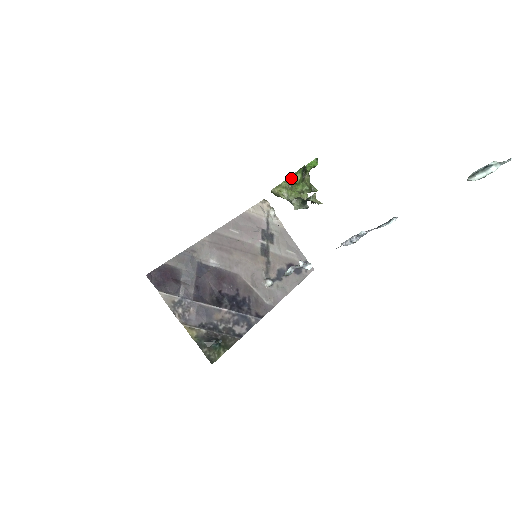
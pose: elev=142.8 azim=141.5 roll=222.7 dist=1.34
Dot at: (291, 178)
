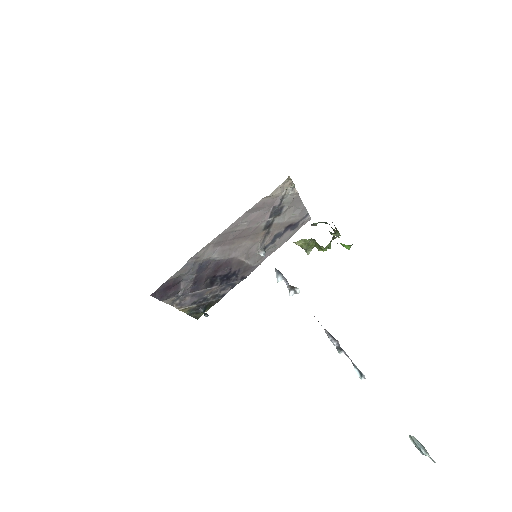
Dot at: (317, 246)
